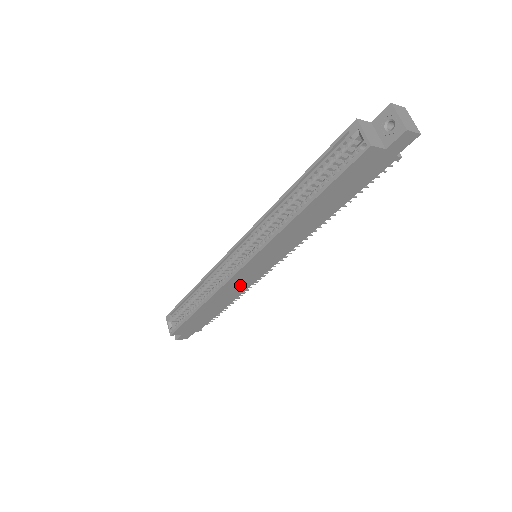
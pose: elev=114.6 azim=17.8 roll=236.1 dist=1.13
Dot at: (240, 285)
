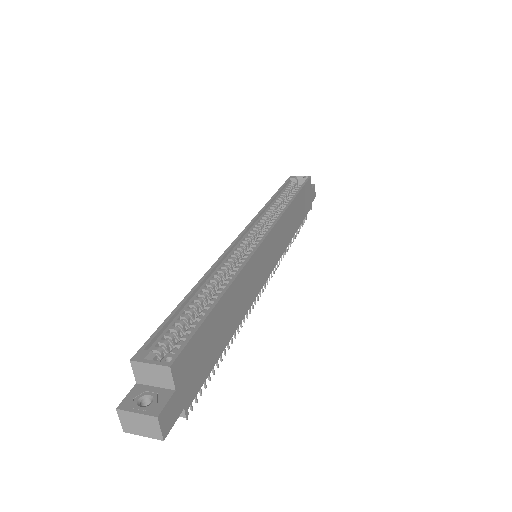
Dot at: (254, 280)
